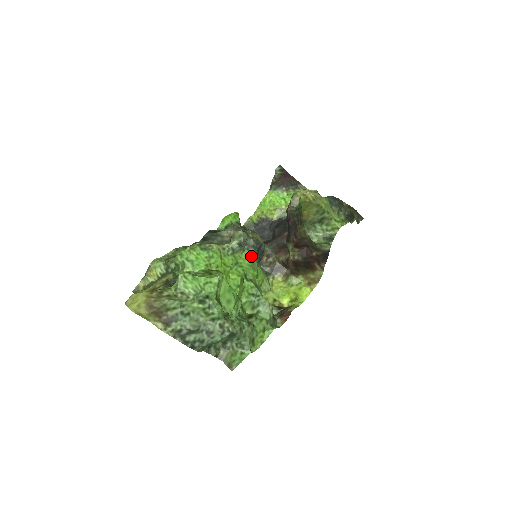
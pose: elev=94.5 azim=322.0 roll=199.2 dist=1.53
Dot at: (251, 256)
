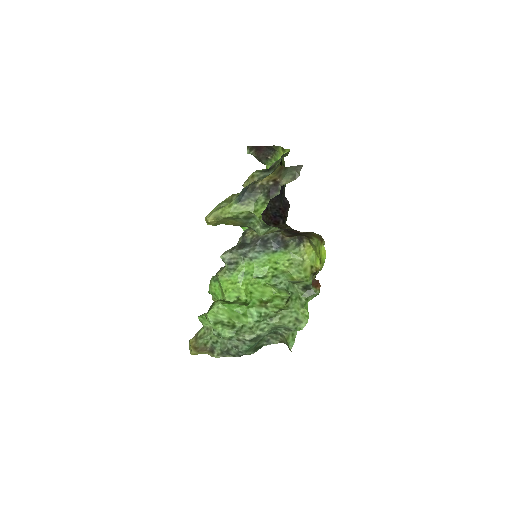
Dot at: (251, 260)
